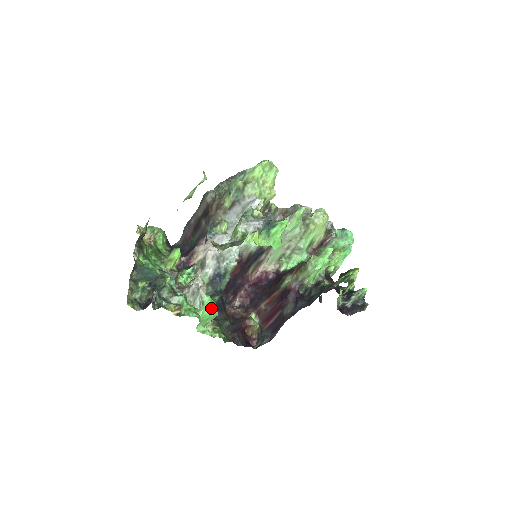
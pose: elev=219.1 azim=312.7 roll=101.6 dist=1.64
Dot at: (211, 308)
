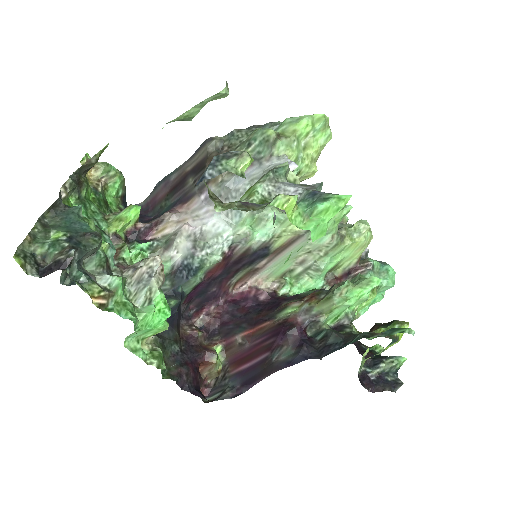
Dot at: (160, 314)
